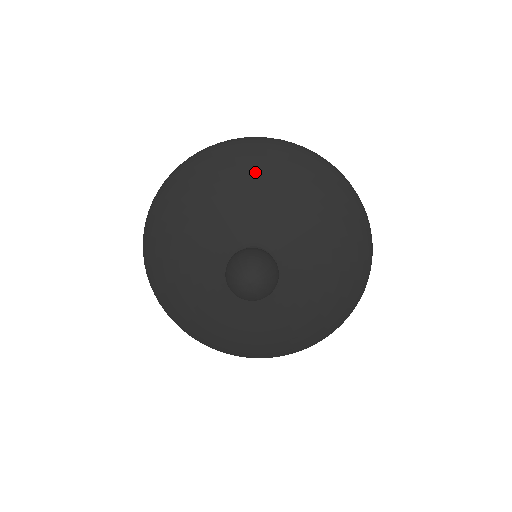
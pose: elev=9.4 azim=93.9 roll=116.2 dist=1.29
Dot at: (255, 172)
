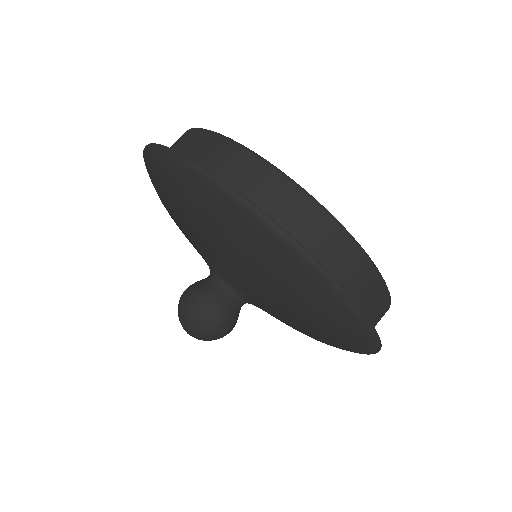
Dot at: (170, 198)
